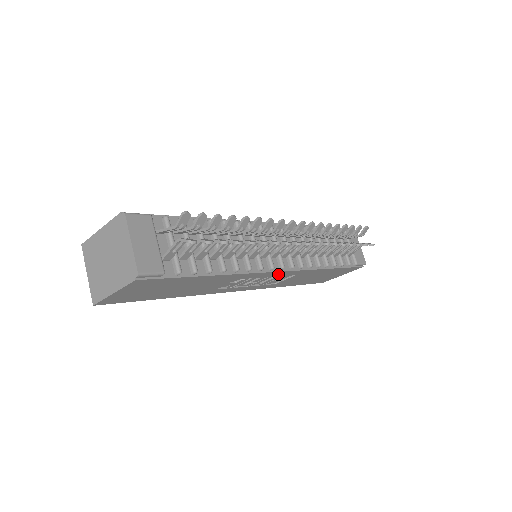
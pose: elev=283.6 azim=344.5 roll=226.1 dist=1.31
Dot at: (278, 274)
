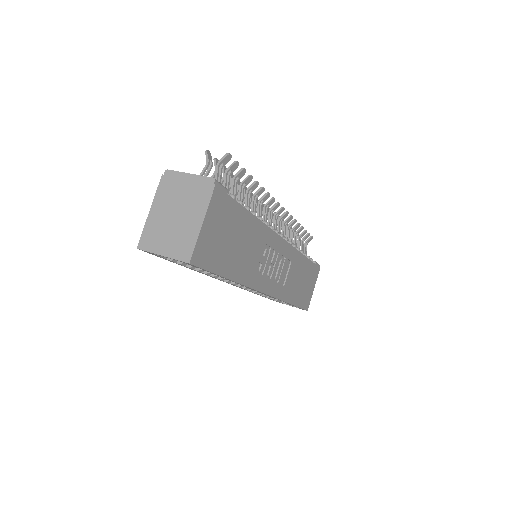
Dot at: (282, 248)
